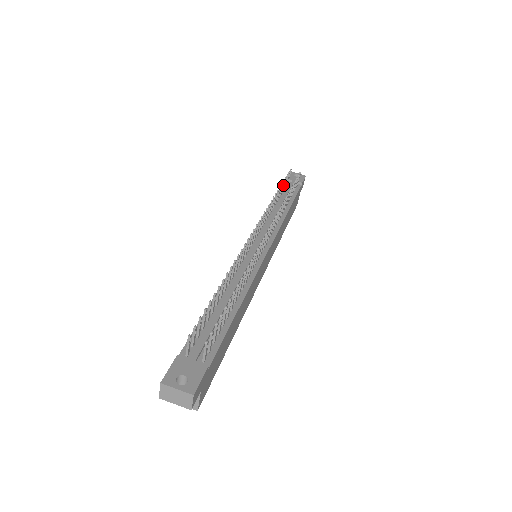
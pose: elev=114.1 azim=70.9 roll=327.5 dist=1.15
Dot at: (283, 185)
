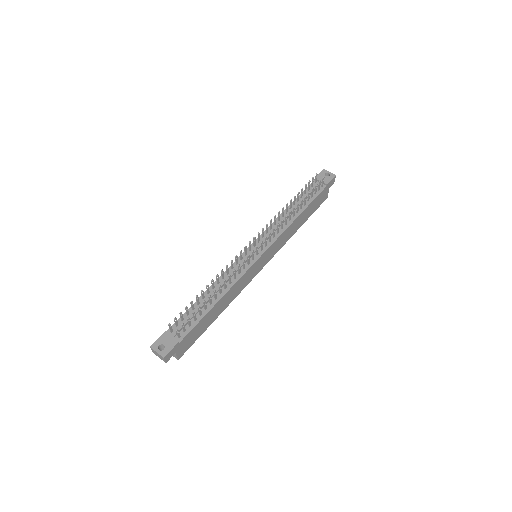
Dot at: (302, 191)
